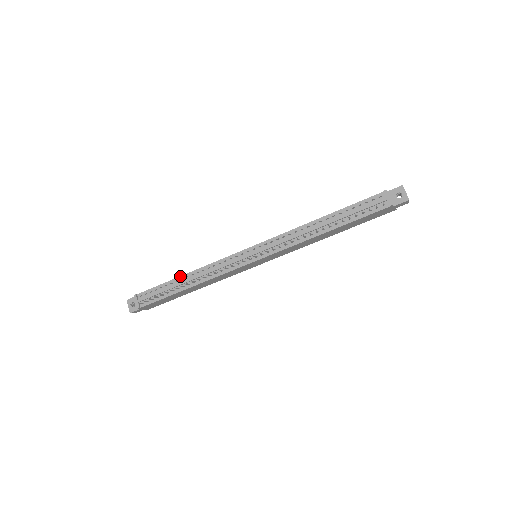
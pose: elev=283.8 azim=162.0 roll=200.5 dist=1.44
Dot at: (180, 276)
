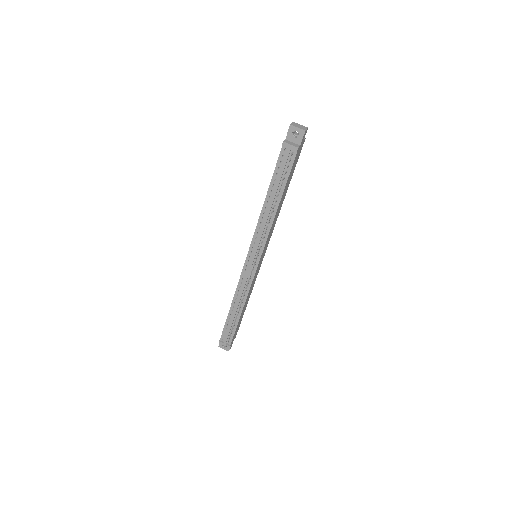
Dot at: (229, 310)
